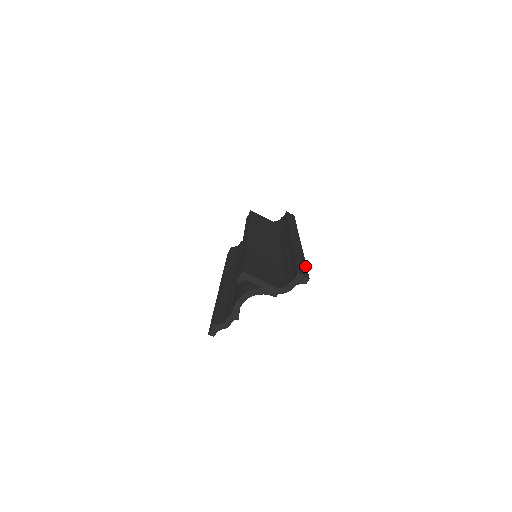
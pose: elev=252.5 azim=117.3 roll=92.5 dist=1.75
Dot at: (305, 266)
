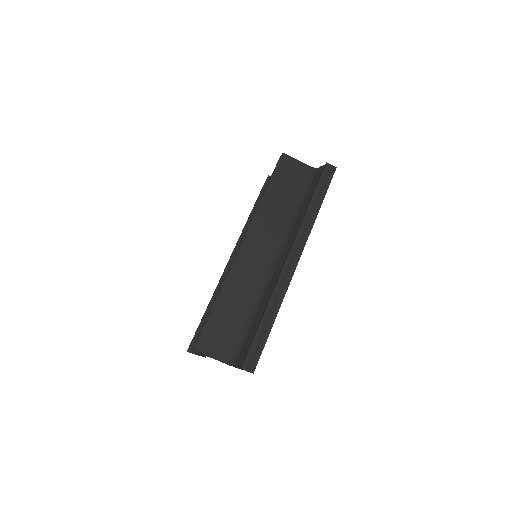
Dot at: (264, 343)
